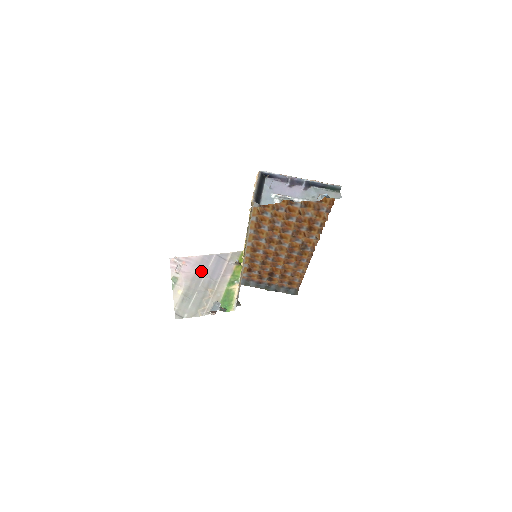
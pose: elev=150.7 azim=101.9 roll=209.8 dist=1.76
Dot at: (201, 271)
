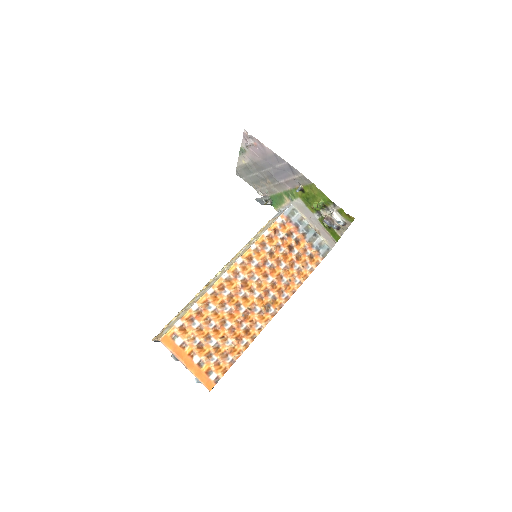
Dot at: (267, 163)
